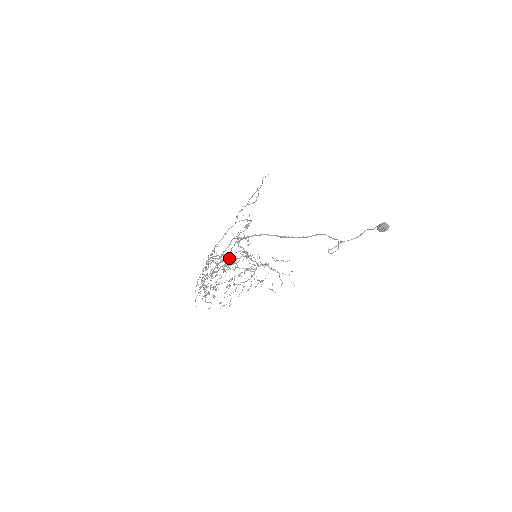
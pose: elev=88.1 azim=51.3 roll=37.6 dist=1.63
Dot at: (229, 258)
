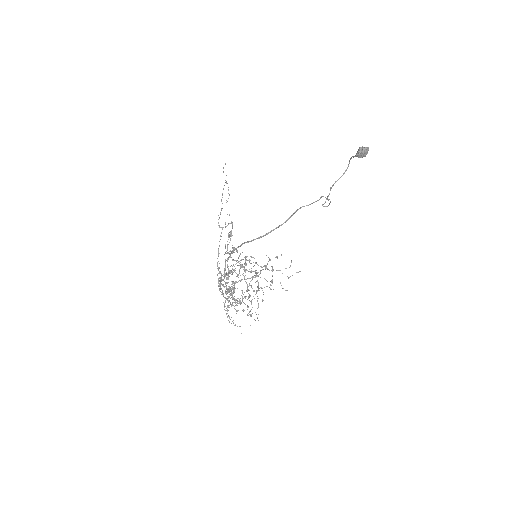
Dot at: occluded
